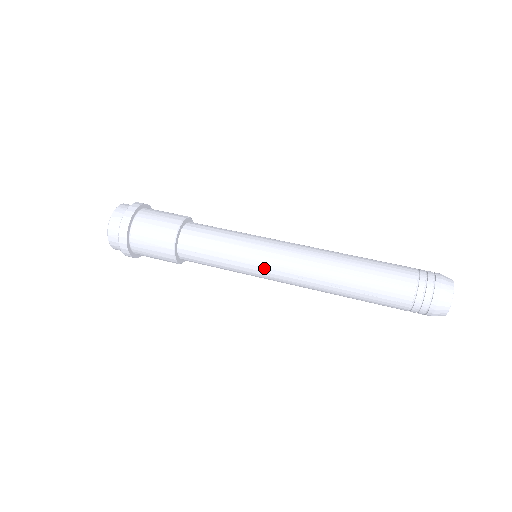
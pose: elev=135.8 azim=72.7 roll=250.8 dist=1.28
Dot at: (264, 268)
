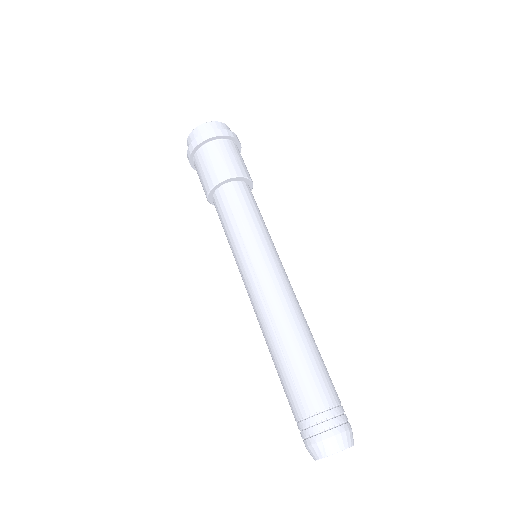
Dot at: (242, 272)
